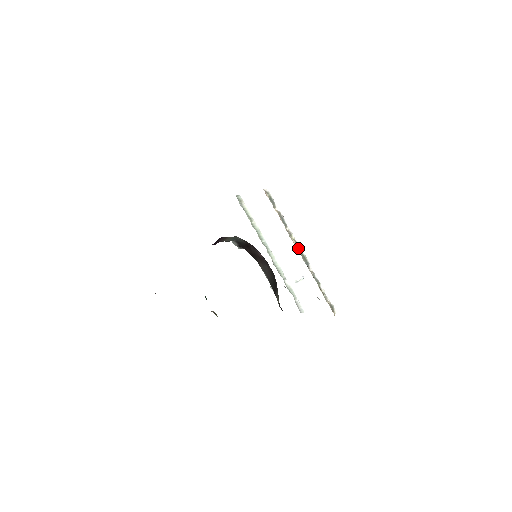
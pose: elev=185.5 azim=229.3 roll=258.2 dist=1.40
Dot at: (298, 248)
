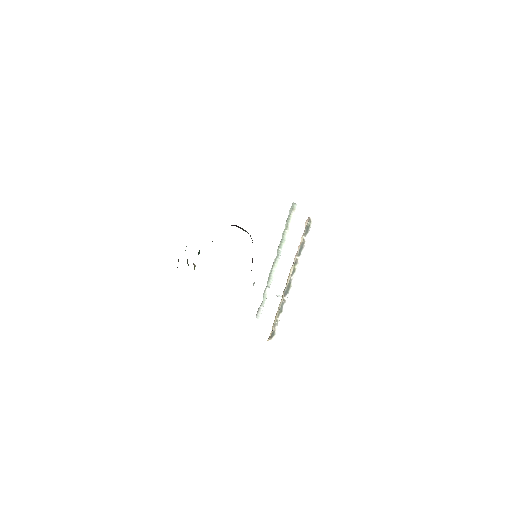
Dot at: (292, 277)
